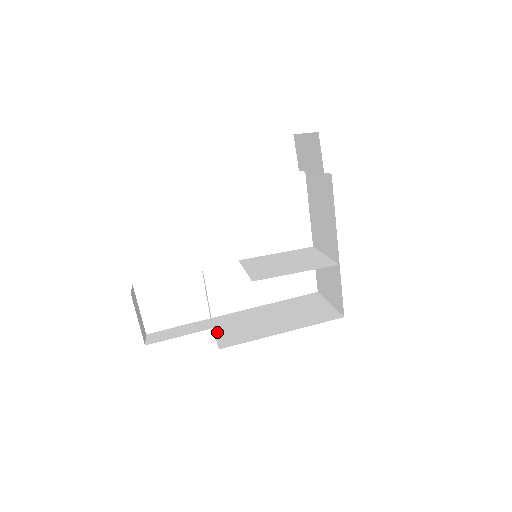
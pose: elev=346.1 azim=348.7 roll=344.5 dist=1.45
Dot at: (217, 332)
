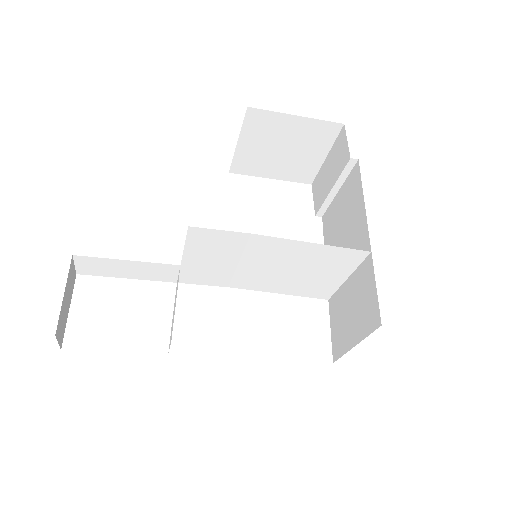
Dot at: occluded
